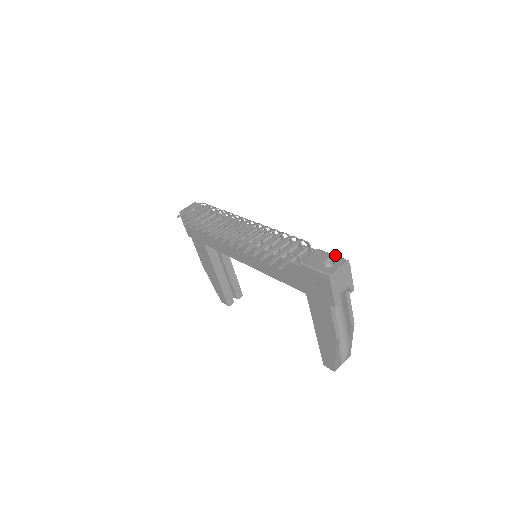
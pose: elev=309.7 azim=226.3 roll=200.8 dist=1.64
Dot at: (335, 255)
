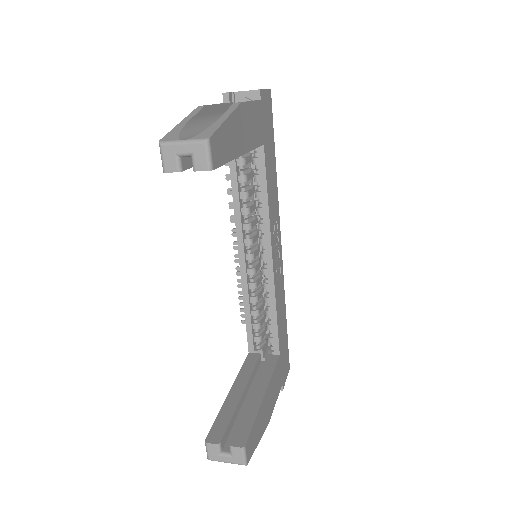
Dot at: occluded
